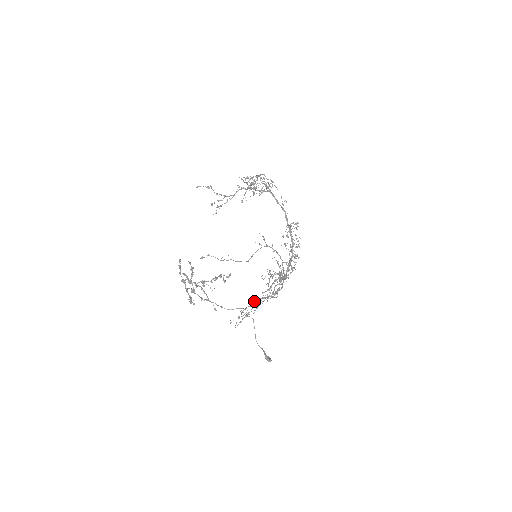
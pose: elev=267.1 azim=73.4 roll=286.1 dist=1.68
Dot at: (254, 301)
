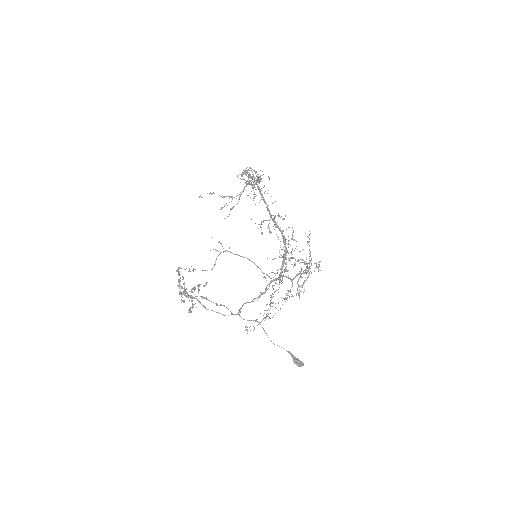
Dot at: (273, 302)
